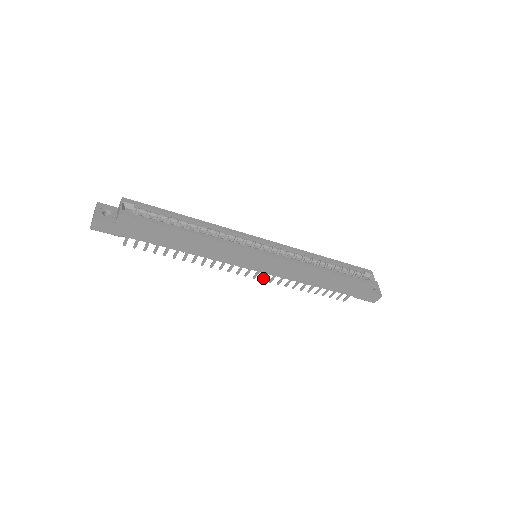
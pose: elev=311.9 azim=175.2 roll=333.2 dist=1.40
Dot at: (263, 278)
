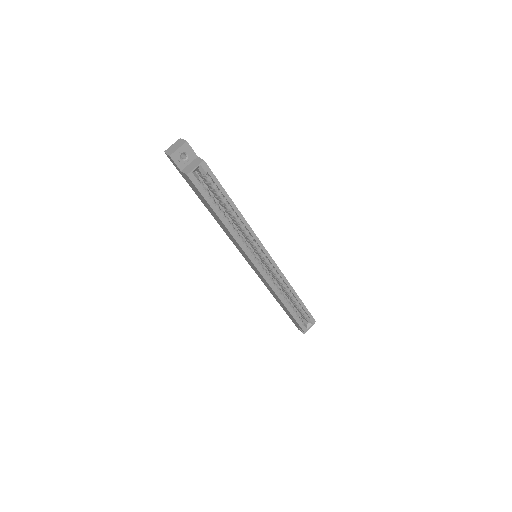
Dot at: occluded
